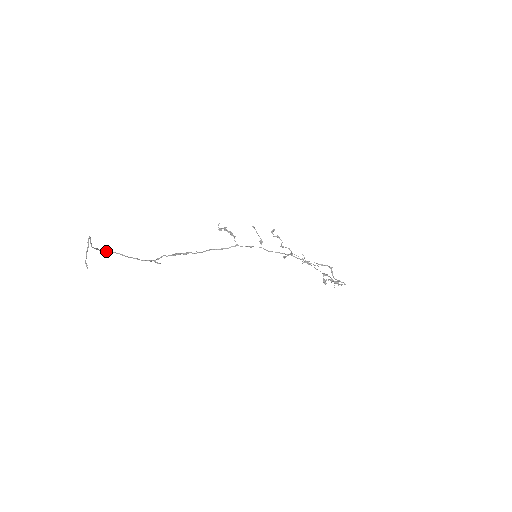
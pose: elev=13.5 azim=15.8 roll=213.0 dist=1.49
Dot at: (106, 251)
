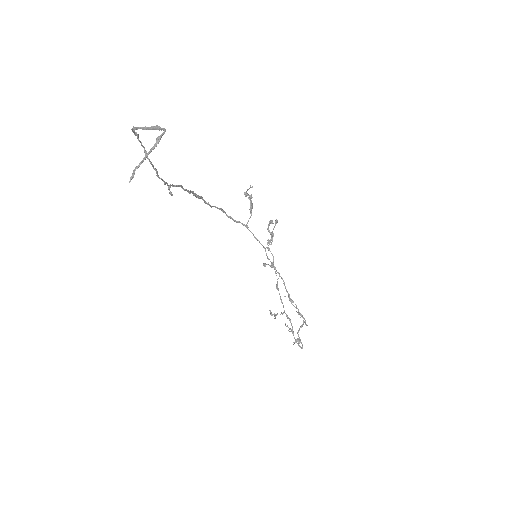
Dot at: (136, 134)
